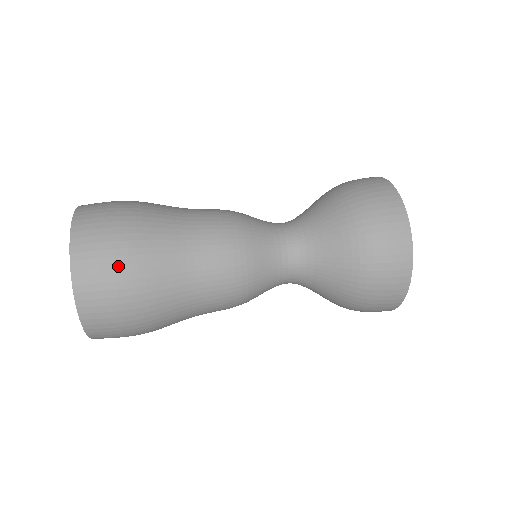
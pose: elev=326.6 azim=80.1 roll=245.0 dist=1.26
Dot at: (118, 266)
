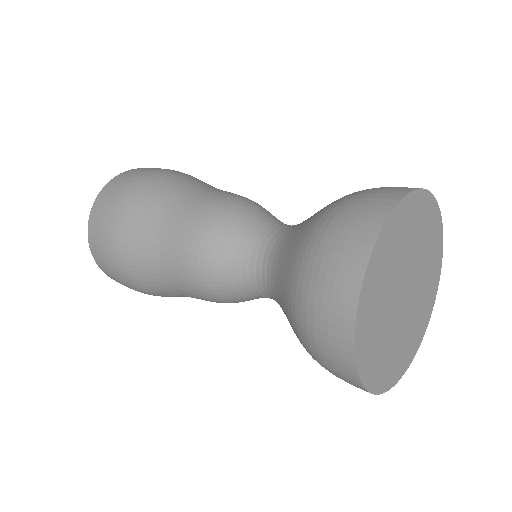
Dot at: (112, 213)
